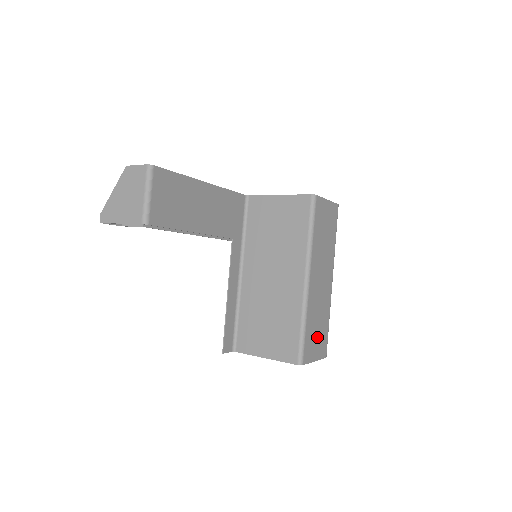
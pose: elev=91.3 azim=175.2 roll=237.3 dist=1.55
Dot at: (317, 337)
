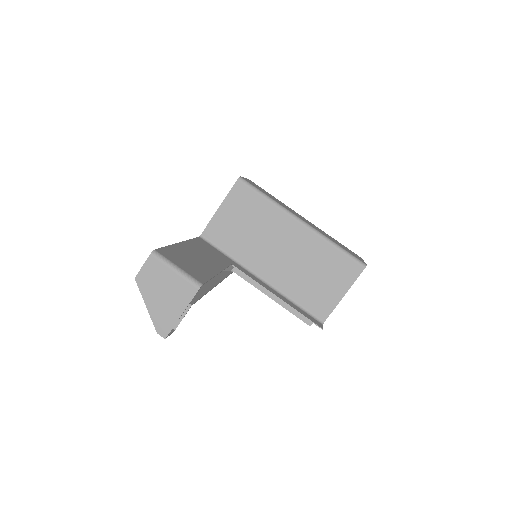
Dot at: occluded
